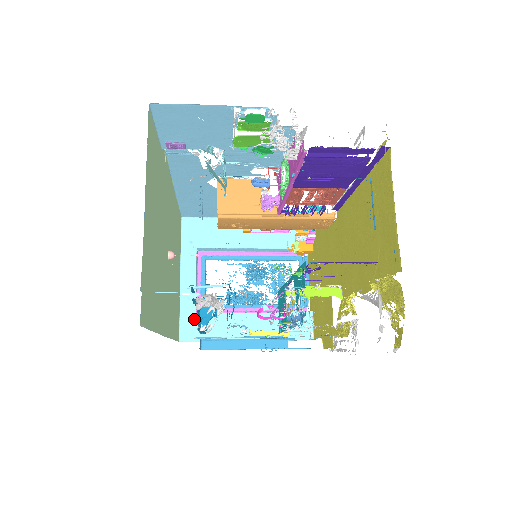
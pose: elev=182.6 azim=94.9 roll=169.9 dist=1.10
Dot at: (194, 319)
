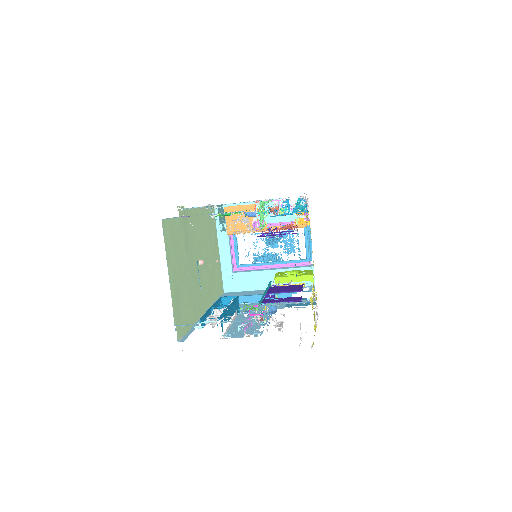
Dot at: (232, 277)
